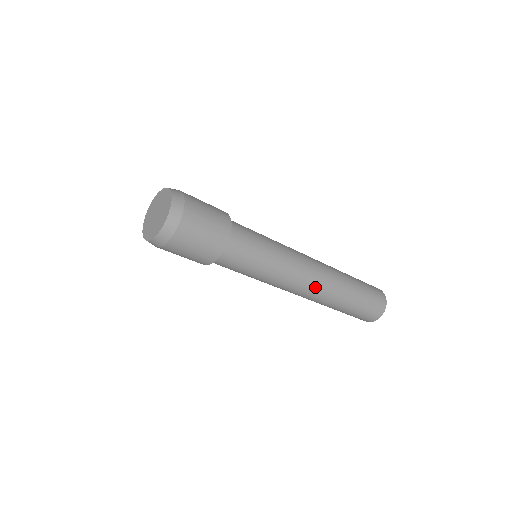
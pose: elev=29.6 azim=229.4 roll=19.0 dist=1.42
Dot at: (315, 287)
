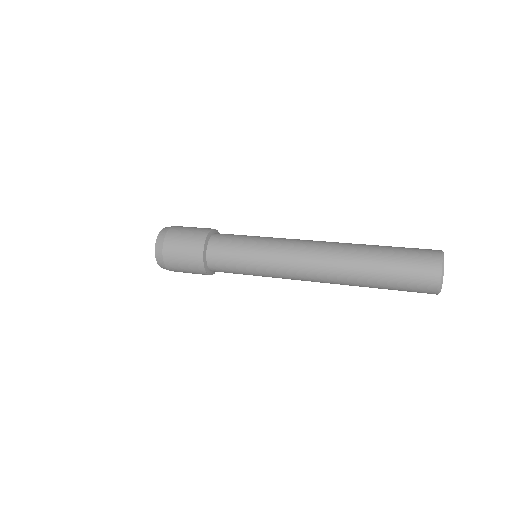
Dot at: (316, 277)
